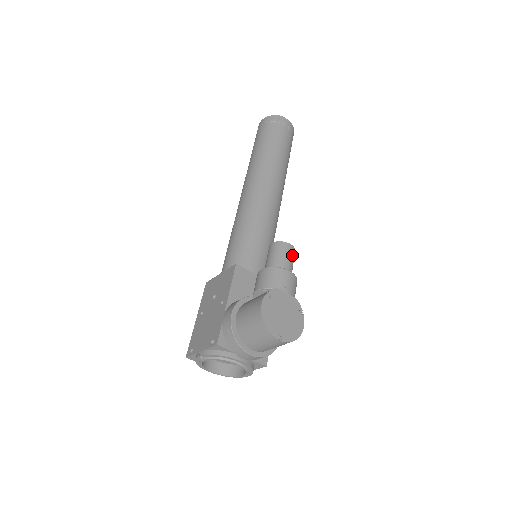
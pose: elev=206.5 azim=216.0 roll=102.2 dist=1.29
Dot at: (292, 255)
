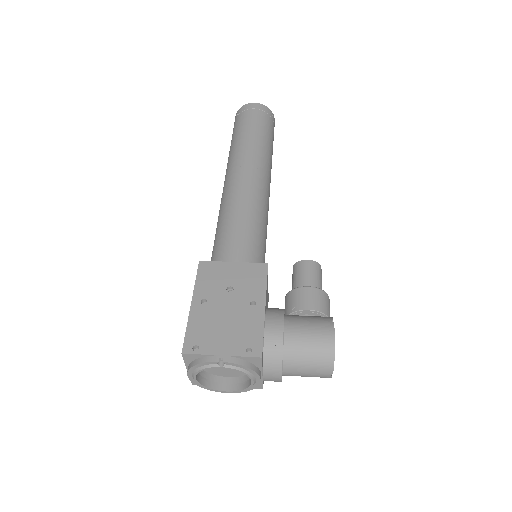
Dot at: occluded
